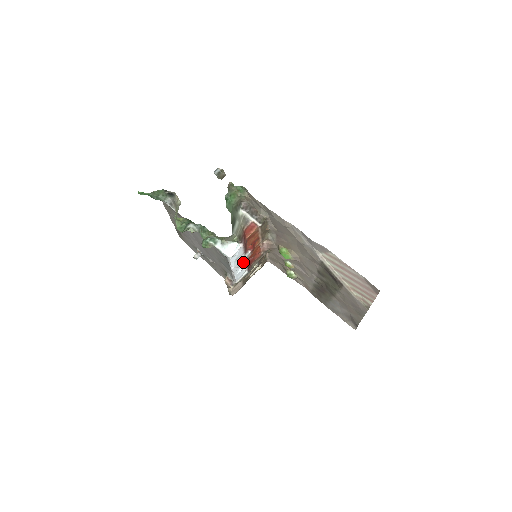
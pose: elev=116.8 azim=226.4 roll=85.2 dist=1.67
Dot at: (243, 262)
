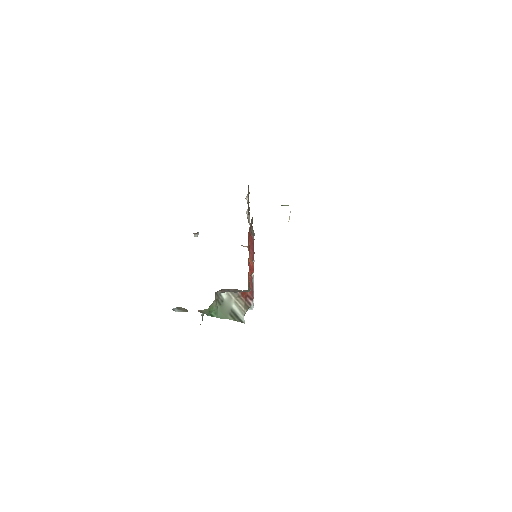
Dot at: occluded
